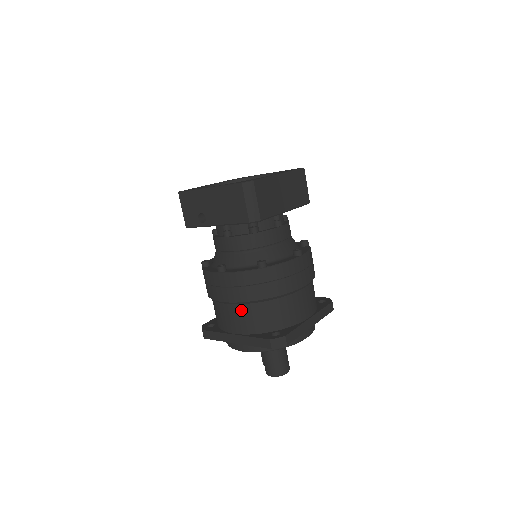
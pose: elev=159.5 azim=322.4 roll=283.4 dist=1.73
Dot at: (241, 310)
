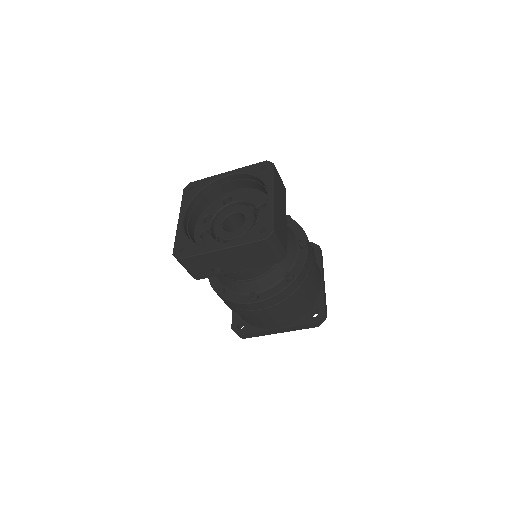
Dot at: (281, 314)
